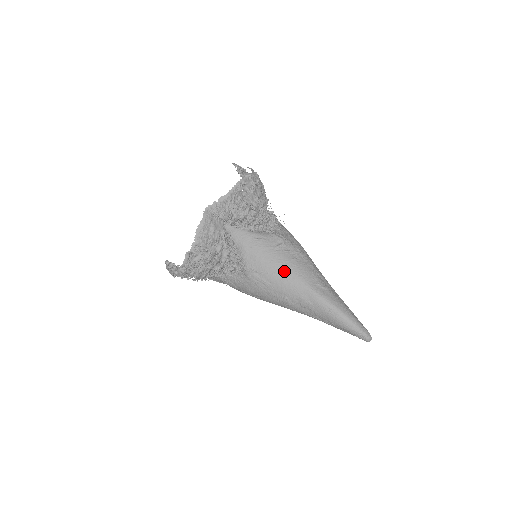
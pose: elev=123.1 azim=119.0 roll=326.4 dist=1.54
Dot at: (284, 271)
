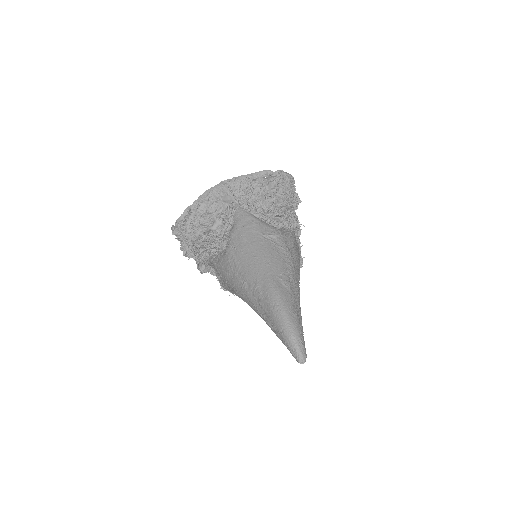
Dot at: (257, 254)
